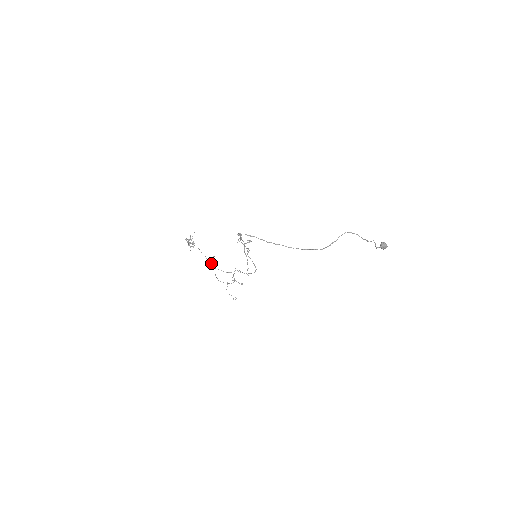
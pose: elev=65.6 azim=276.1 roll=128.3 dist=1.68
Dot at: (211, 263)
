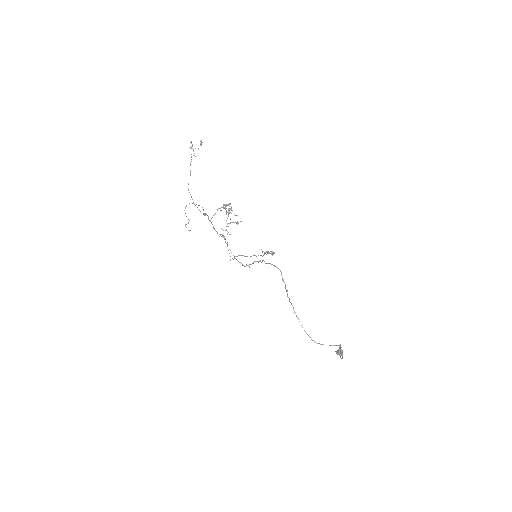
Dot at: occluded
